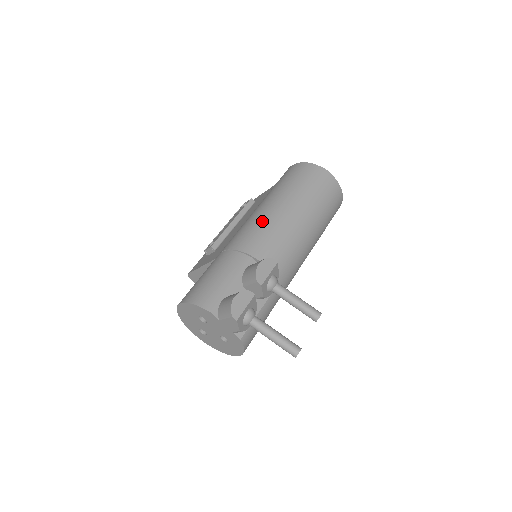
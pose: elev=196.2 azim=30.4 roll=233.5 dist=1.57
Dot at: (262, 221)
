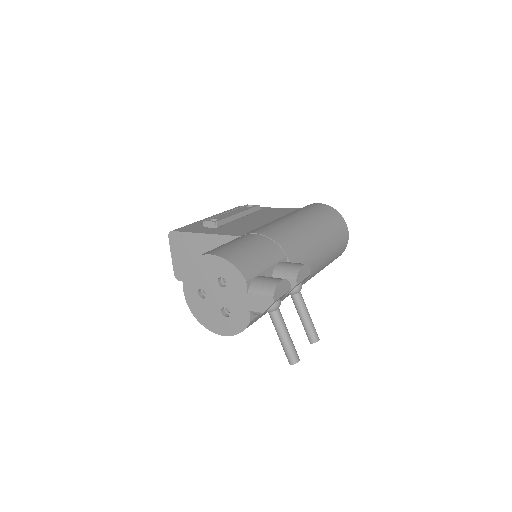
Dot at: (298, 231)
